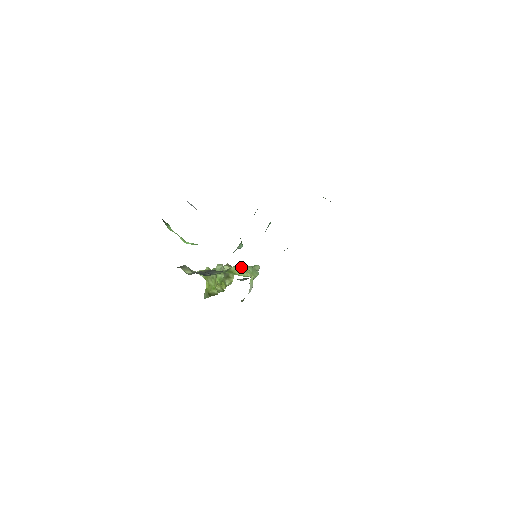
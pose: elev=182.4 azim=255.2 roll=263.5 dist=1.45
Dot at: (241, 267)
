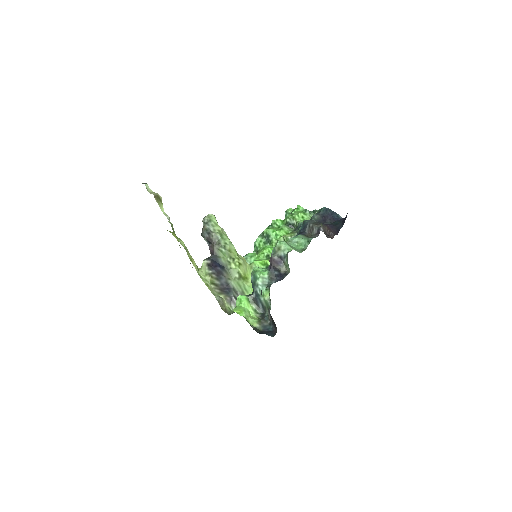
Dot at: (239, 260)
